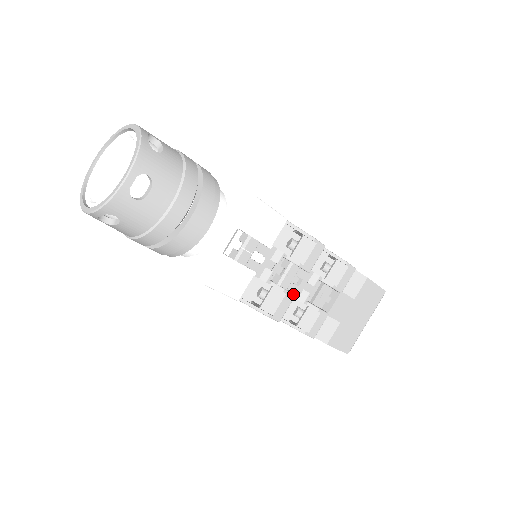
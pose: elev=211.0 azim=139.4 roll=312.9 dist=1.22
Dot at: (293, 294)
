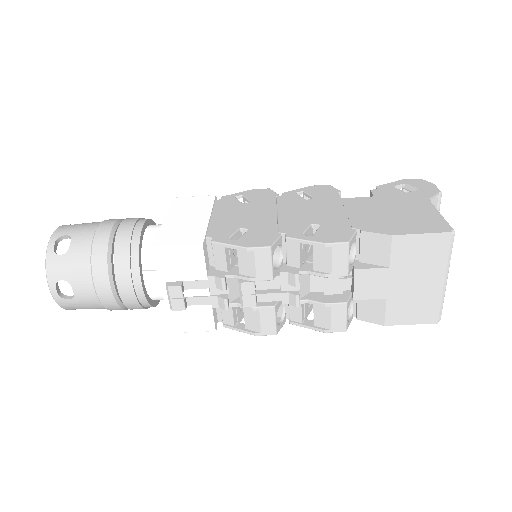
Dot at: (270, 306)
